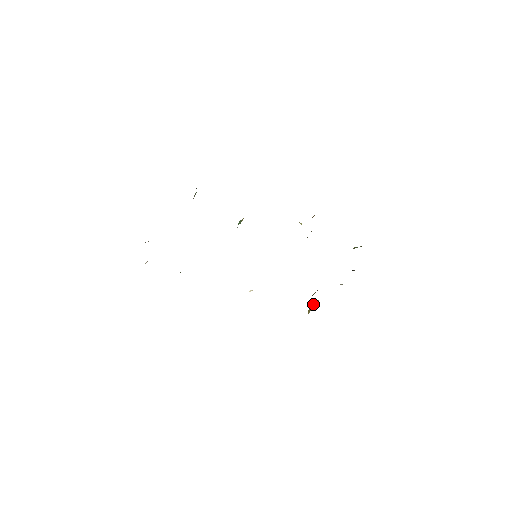
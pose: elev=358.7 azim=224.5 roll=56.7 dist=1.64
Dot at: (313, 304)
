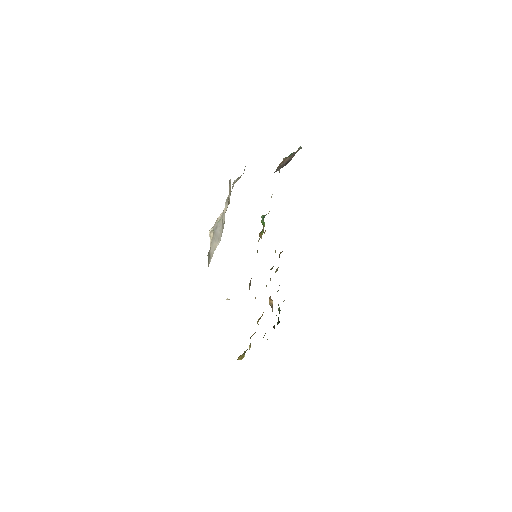
Dot at: (246, 350)
